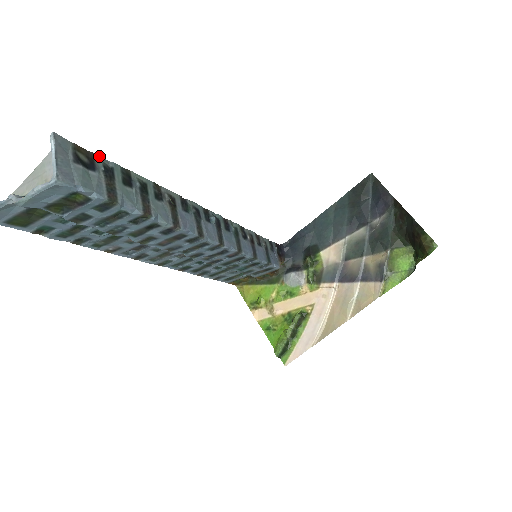
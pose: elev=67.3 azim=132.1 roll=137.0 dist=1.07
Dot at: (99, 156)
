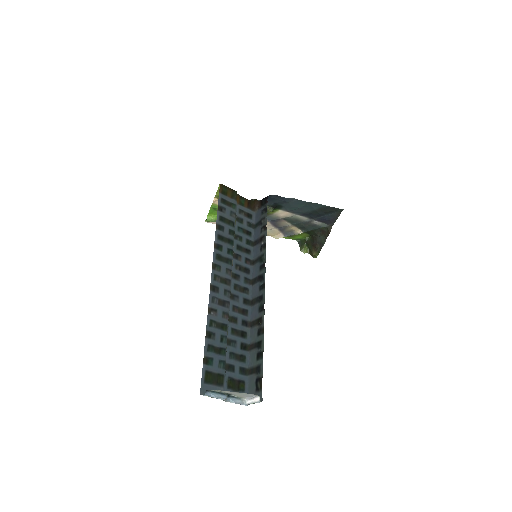
Dot at: occluded
